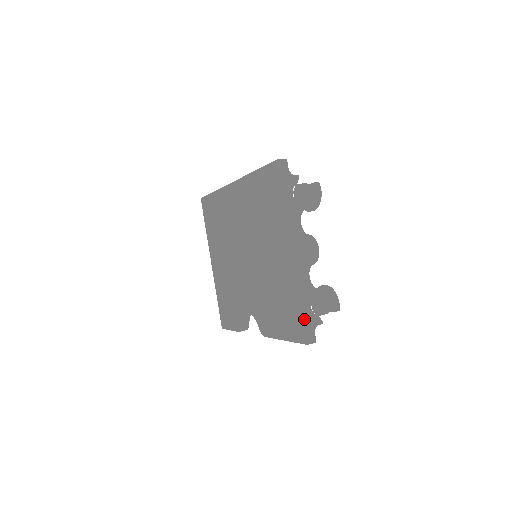
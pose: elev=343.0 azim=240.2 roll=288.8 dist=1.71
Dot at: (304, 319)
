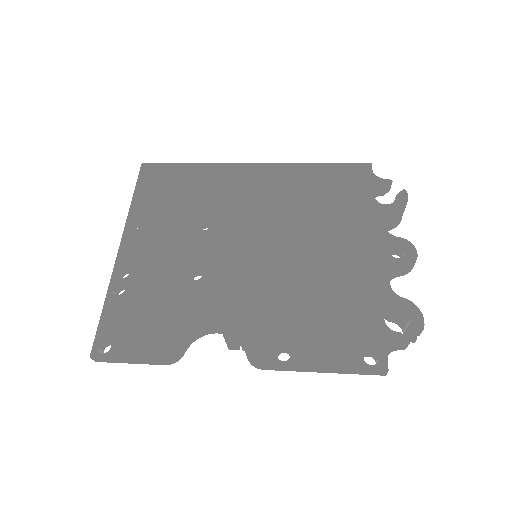
Dot at: (388, 334)
